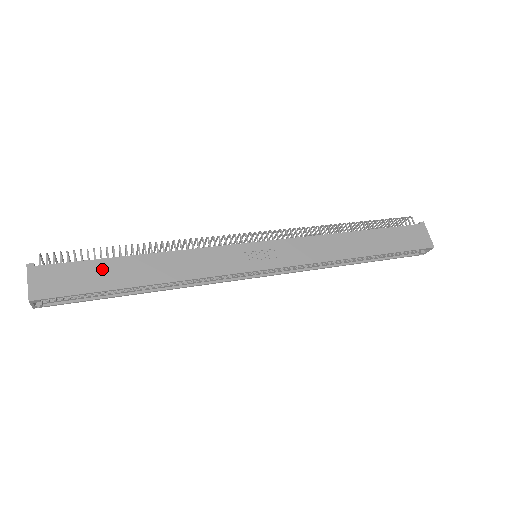
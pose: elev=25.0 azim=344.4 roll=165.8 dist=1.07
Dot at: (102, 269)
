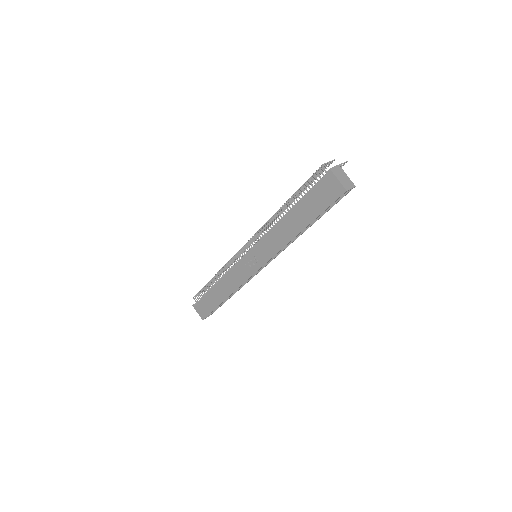
Dot at: (209, 298)
